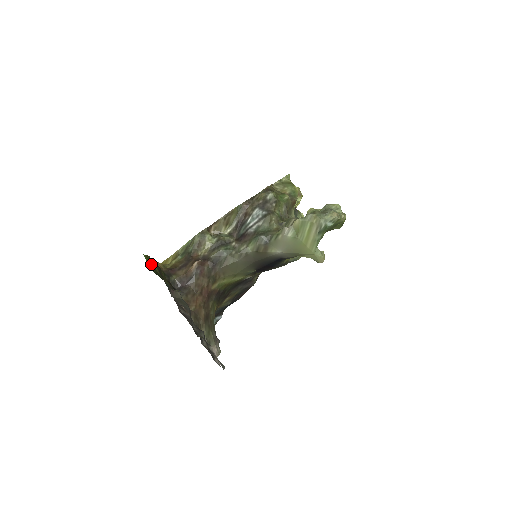
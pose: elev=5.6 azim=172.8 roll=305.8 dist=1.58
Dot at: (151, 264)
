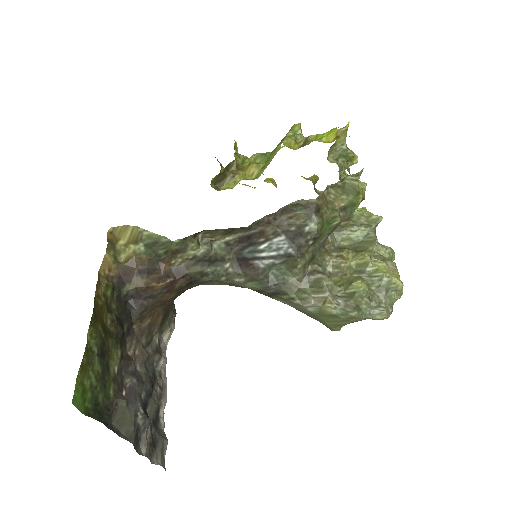
Dot at: (86, 387)
